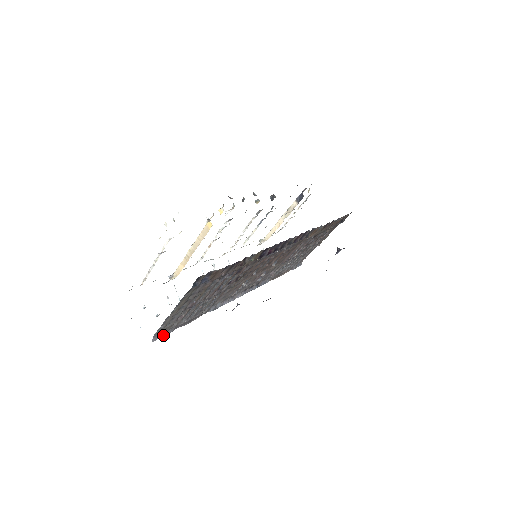
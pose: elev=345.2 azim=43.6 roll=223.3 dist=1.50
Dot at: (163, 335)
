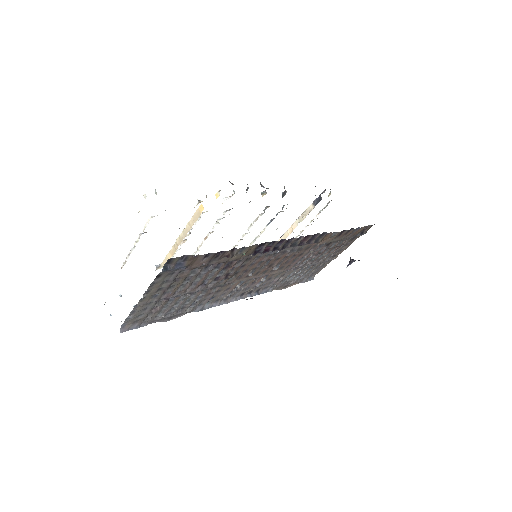
Dot at: (134, 328)
